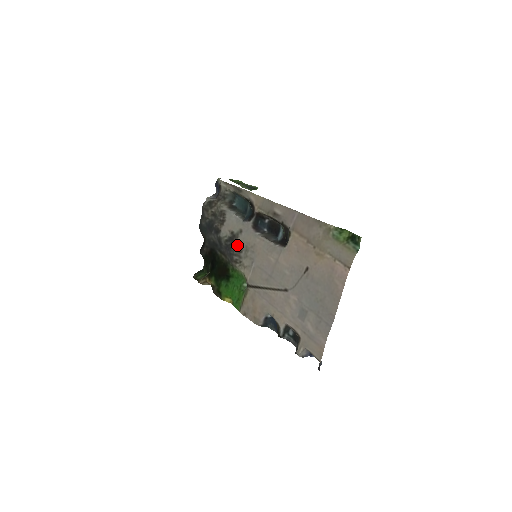
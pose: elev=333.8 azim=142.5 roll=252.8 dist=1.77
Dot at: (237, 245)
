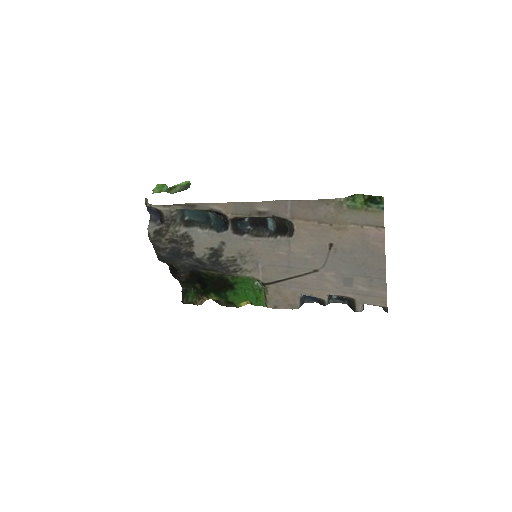
Dot at: (226, 257)
